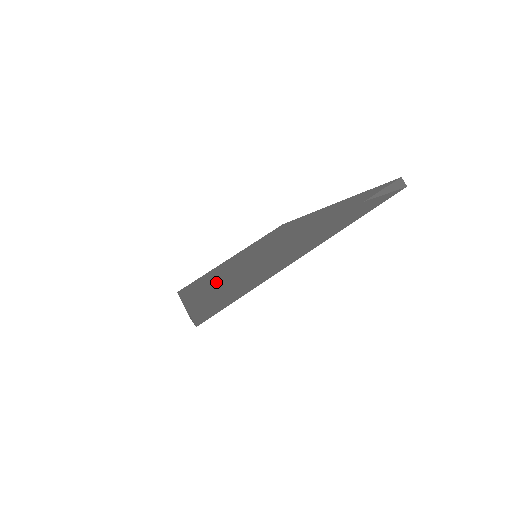
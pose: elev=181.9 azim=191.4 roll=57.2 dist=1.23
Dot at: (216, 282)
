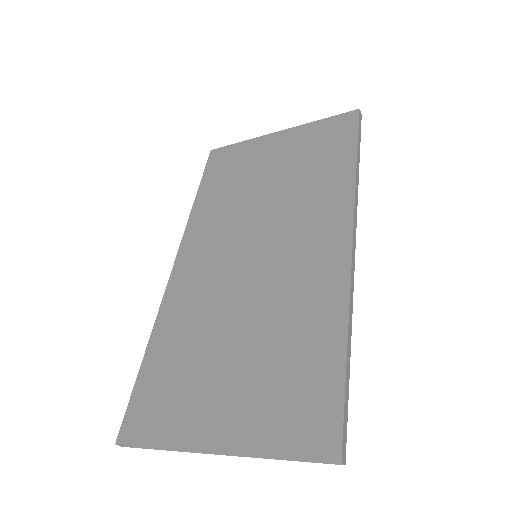
Dot at: (187, 315)
